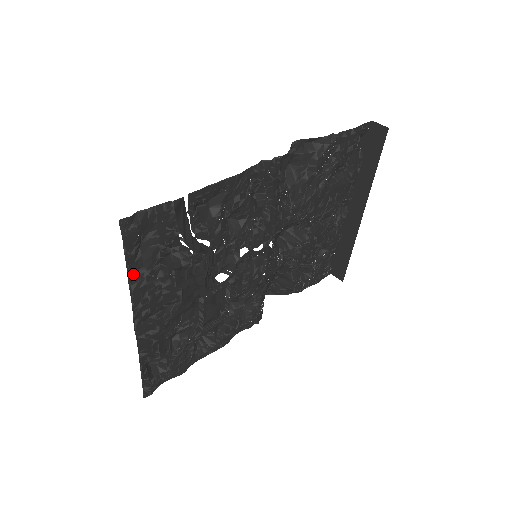
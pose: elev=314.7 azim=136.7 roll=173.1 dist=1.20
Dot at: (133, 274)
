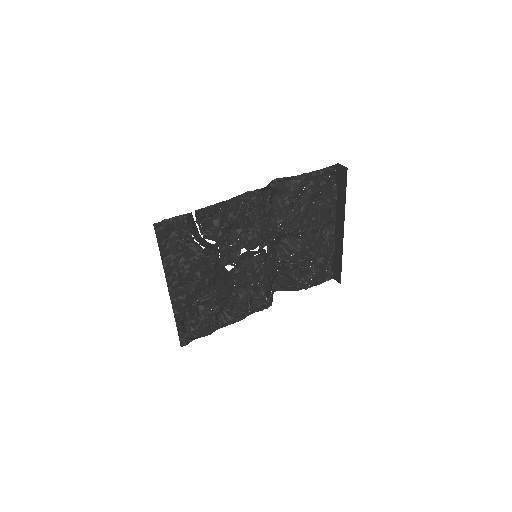
Dot at: (165, 257)
